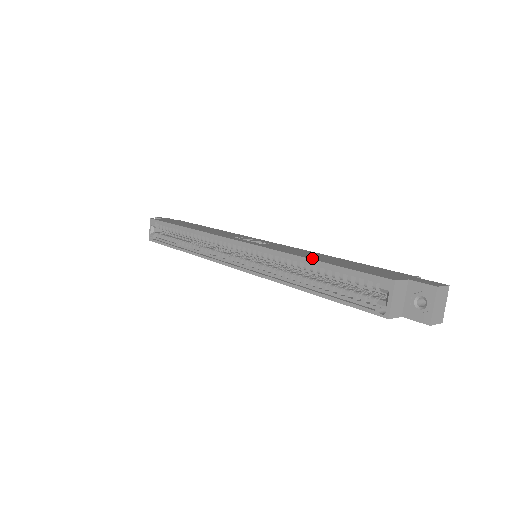
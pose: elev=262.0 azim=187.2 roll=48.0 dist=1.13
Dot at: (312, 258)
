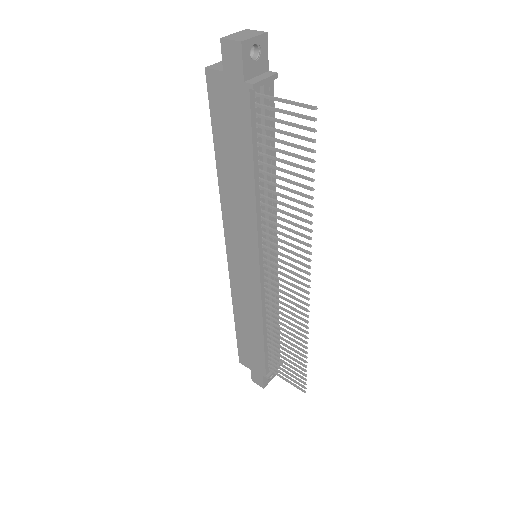
Dot at: occluded
